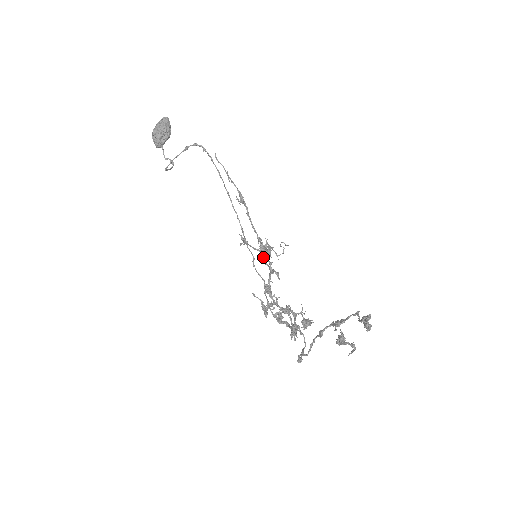
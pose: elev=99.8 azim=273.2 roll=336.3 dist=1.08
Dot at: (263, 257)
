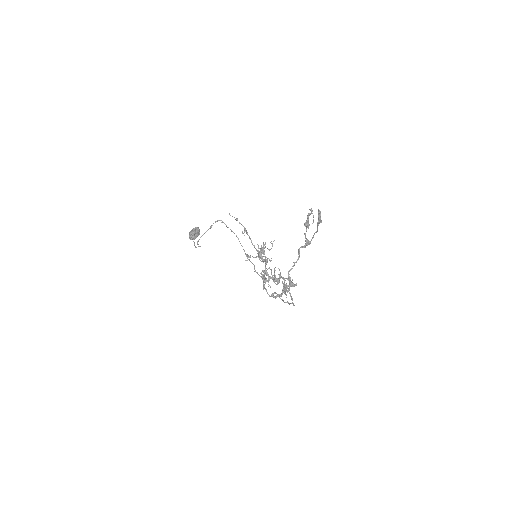
Dot at: (260, 257)
